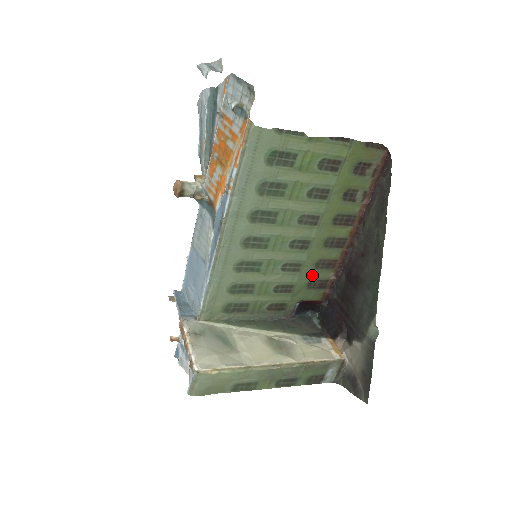
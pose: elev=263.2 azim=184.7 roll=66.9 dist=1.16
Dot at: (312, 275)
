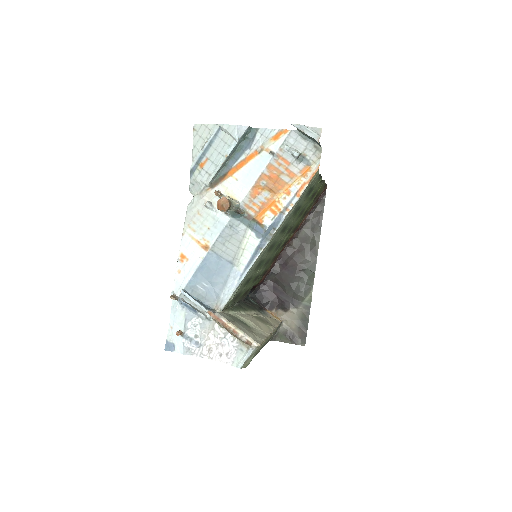
Dot at: (267, 267)
